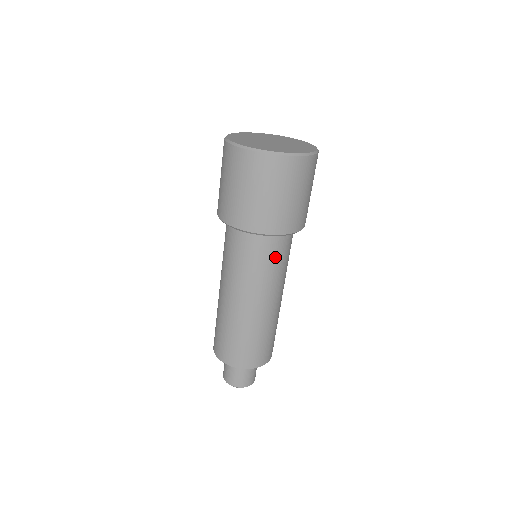
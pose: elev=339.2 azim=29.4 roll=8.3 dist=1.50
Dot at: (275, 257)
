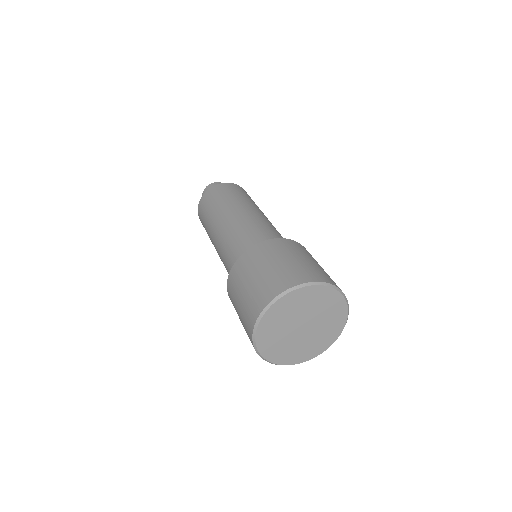
Dot at: occluded
